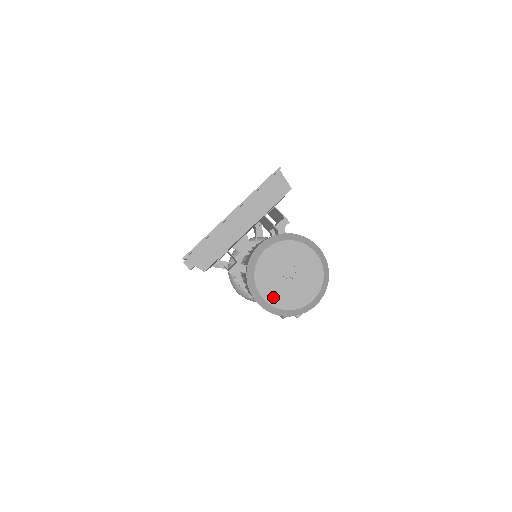
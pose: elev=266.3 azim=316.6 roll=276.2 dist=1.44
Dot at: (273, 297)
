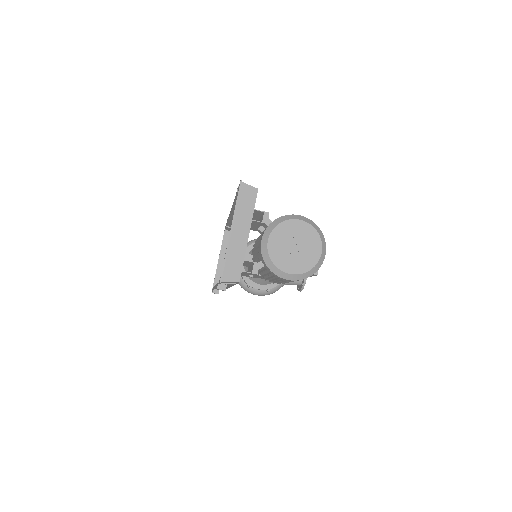
Dot at: (295, 268)
